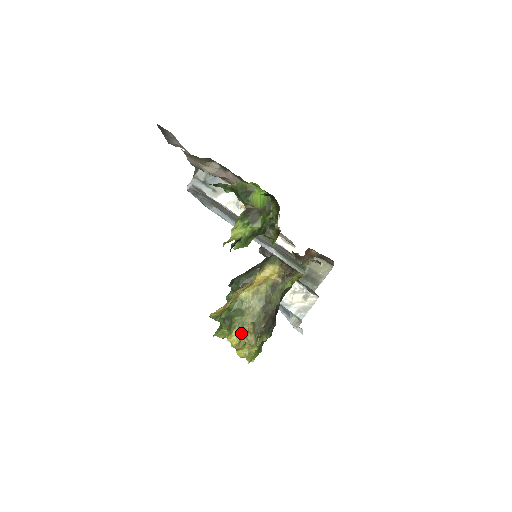
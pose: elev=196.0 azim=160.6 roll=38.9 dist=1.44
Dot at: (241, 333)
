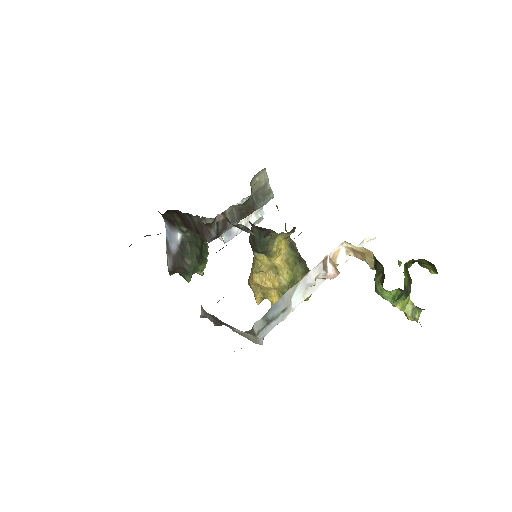
Dot at: occluded
